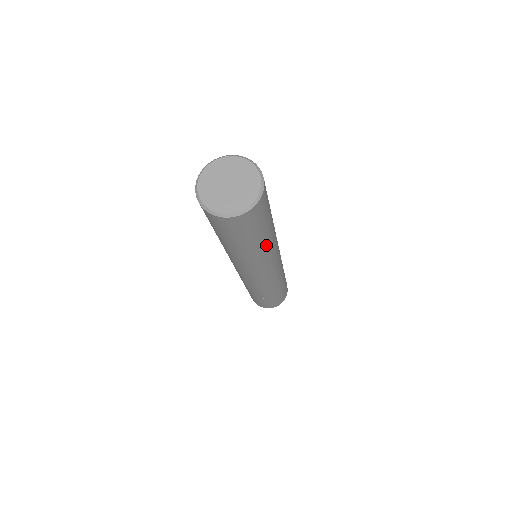
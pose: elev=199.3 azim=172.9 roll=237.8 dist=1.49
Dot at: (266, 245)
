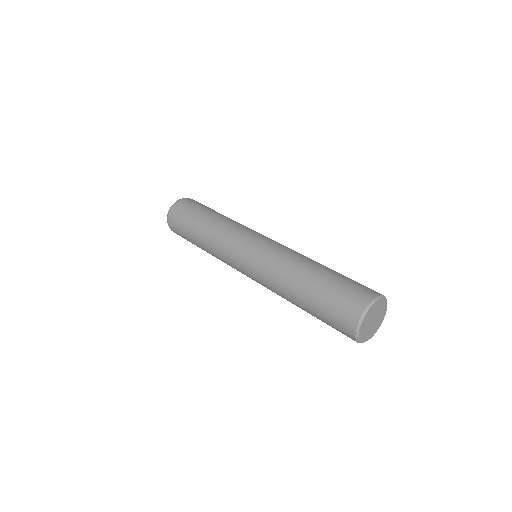
Dot at: occluded
